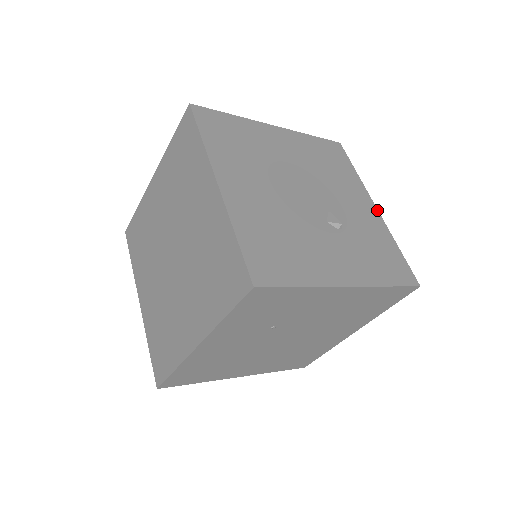
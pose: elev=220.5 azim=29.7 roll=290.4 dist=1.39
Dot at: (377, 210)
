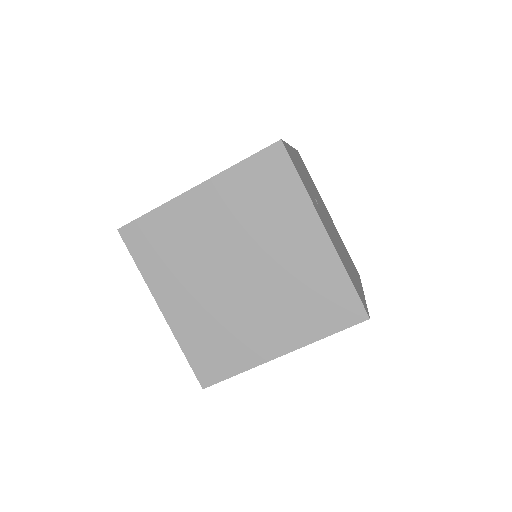
Dot at: occluded
